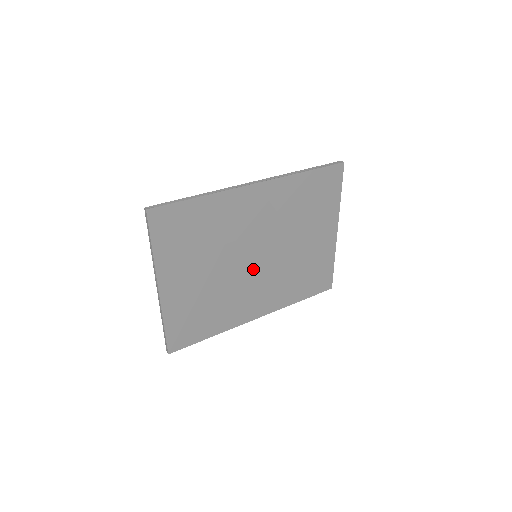
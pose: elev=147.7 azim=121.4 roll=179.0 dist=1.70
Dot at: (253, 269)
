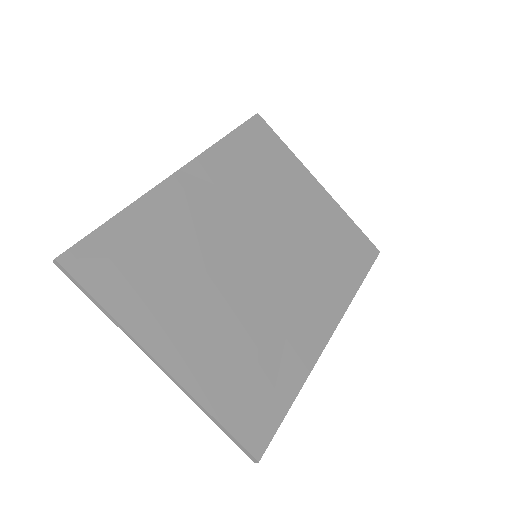
Dot at: (266, 273)
